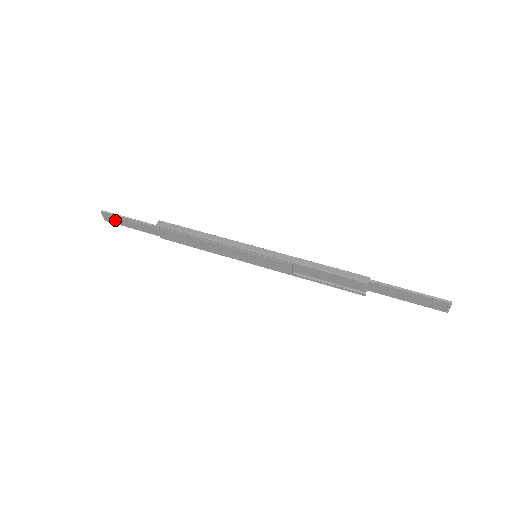
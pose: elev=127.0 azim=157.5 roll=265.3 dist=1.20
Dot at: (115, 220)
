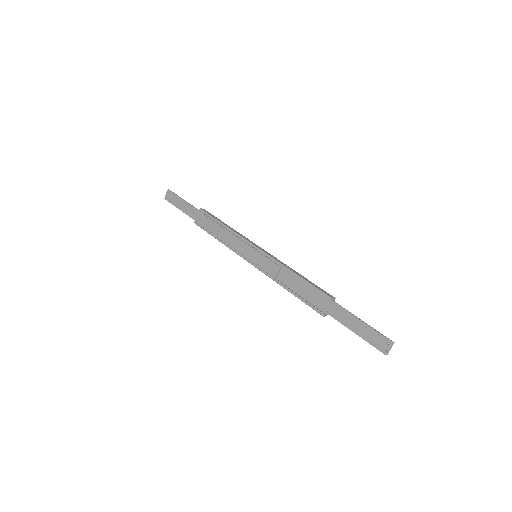
Dot at: (172, 199)
